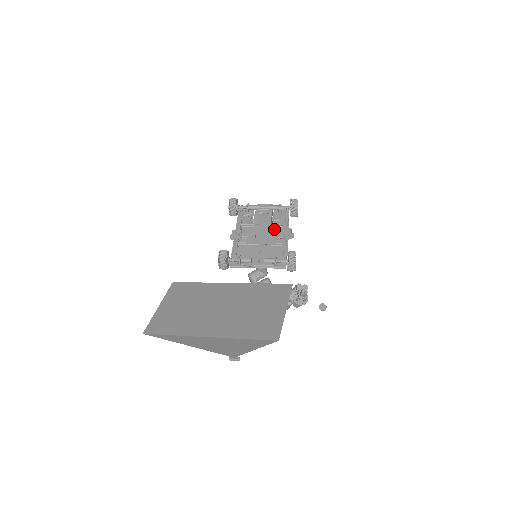
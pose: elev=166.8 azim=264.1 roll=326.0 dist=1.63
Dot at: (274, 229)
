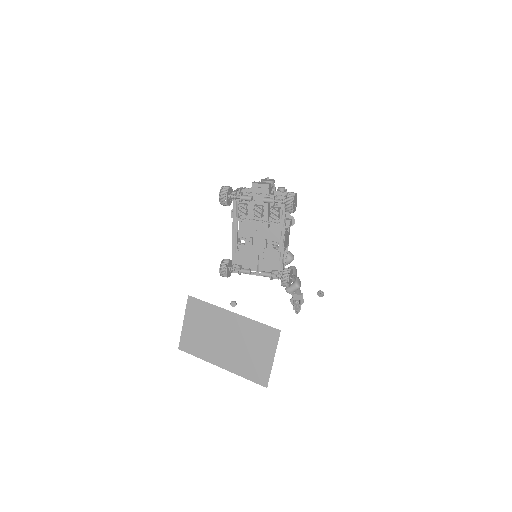
Dot at: occluded
